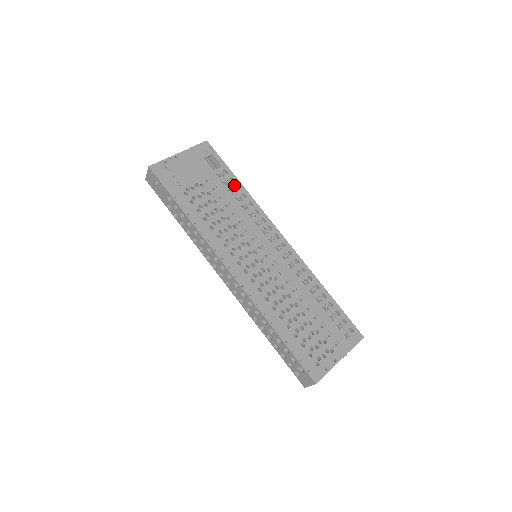
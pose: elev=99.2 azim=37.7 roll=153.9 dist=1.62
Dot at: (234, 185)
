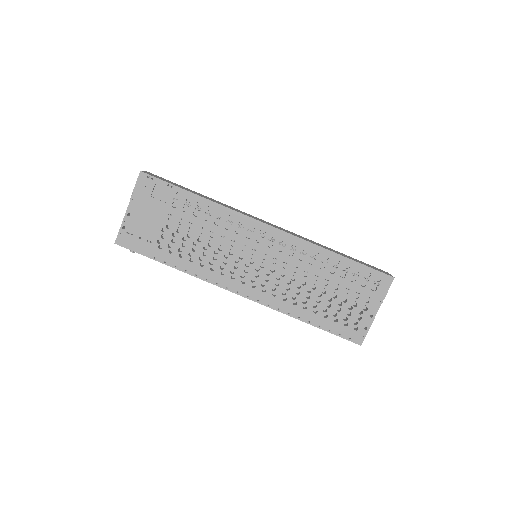
Dot at: (194, 203)
